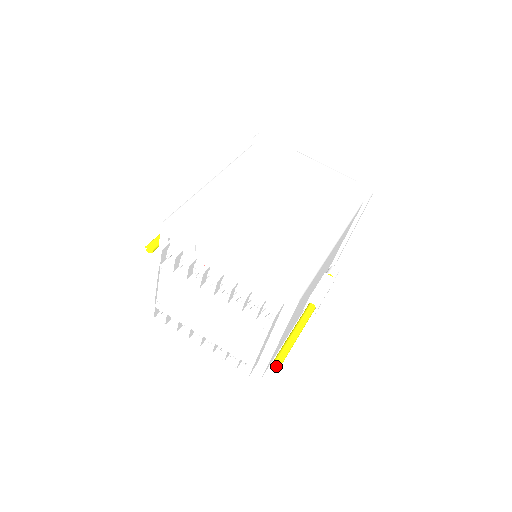
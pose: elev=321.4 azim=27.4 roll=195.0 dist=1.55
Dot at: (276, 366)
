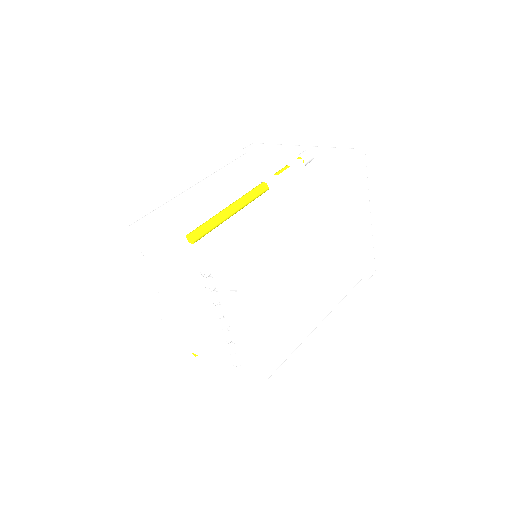
Dot at: occluded
